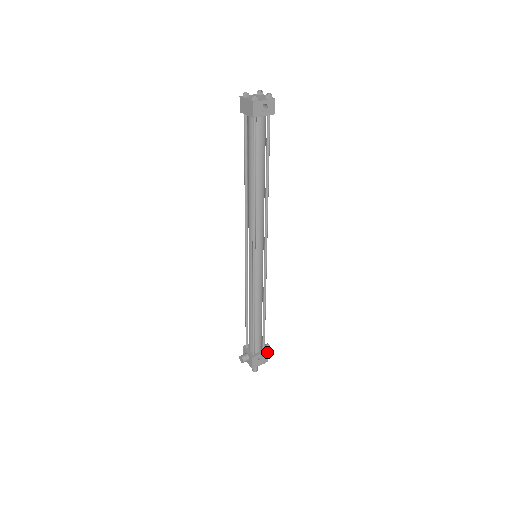
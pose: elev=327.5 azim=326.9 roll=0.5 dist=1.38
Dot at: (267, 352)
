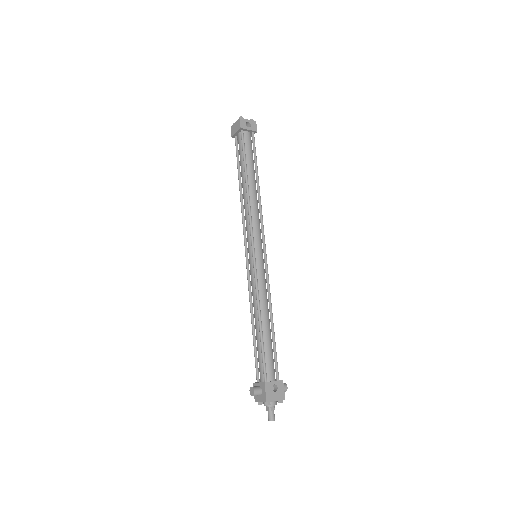
Dot at: (282, 383)
